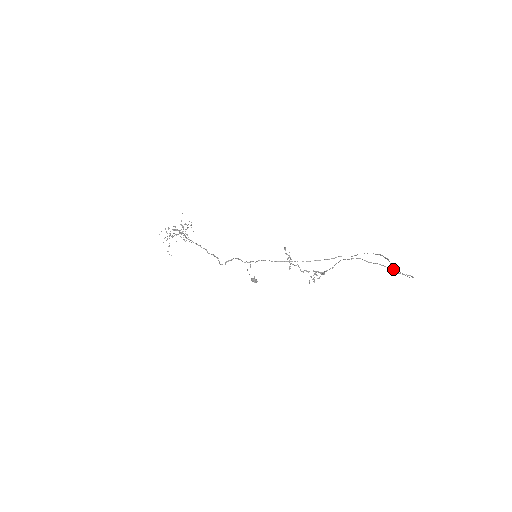
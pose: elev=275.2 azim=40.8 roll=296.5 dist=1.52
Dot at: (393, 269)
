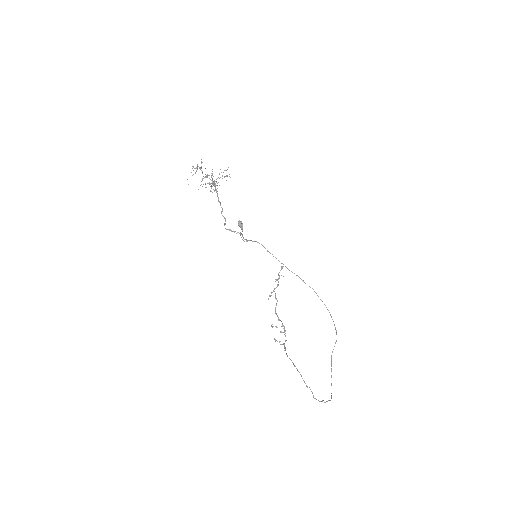
Dot at: occluded
